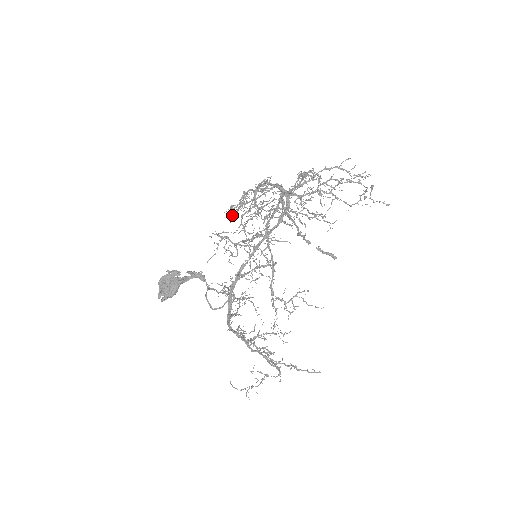
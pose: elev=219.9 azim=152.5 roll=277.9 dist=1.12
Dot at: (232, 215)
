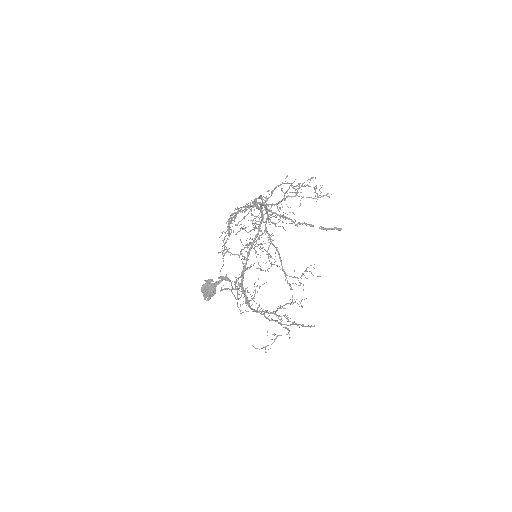
Dot at: occluded
